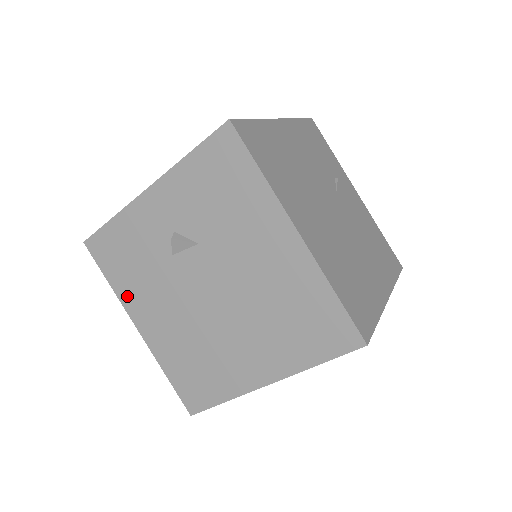
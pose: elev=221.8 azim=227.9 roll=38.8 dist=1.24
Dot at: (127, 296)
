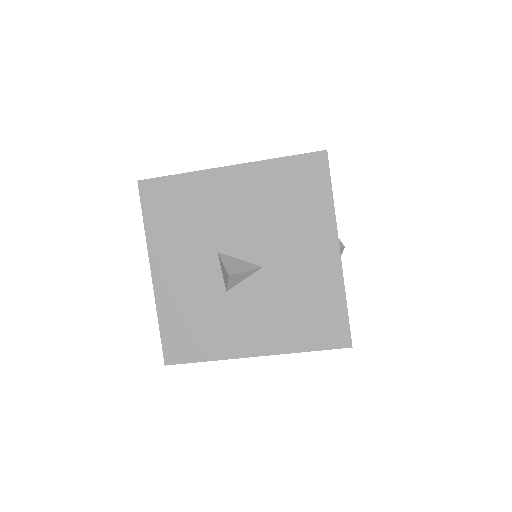
Dot at: occluded
